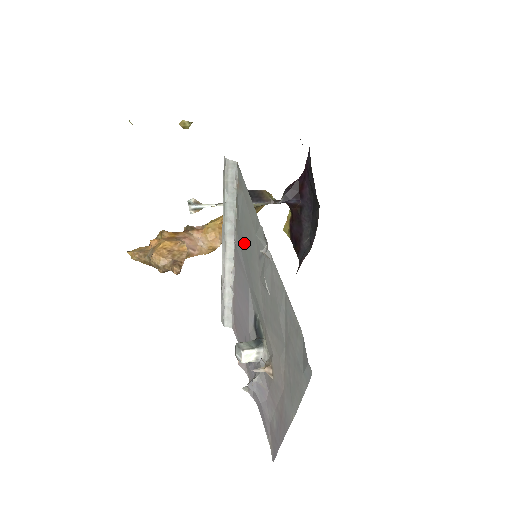
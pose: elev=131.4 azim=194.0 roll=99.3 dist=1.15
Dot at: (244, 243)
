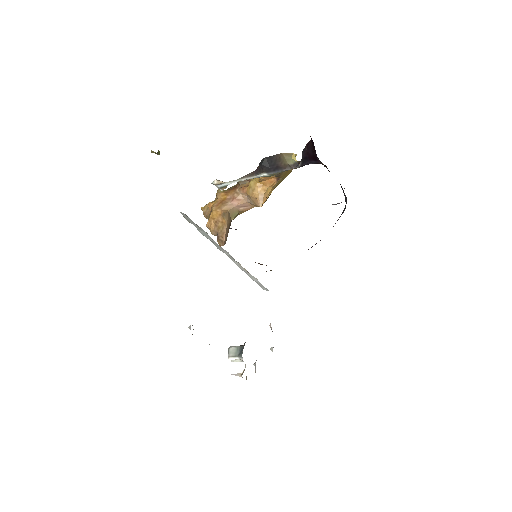
Dot at: occluded
